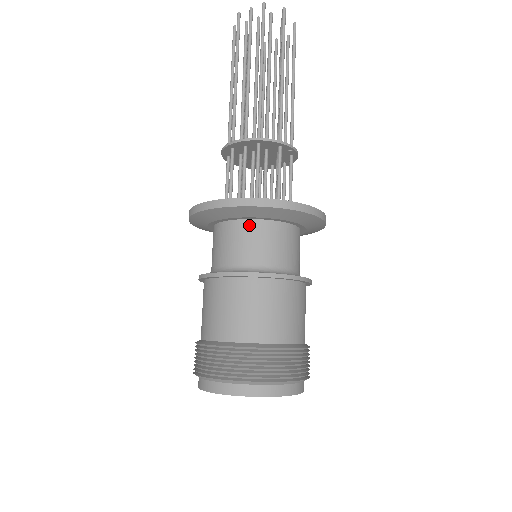
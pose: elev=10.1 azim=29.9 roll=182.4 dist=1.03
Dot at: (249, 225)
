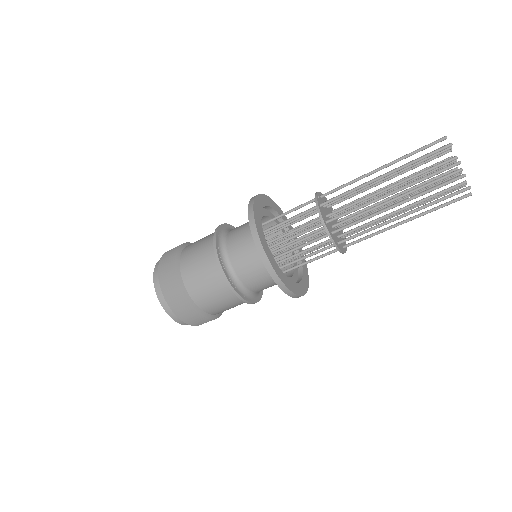
Dot at: occluded
